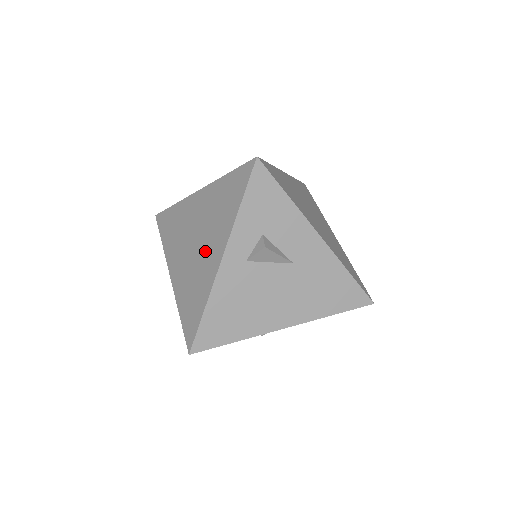
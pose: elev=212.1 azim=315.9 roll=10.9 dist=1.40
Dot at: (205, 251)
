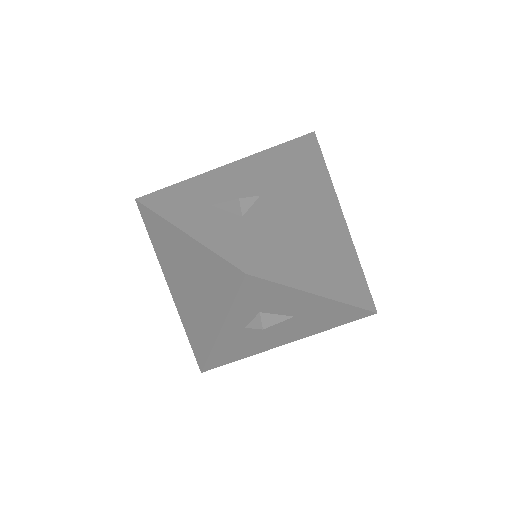
Dot at: (201, 306)
